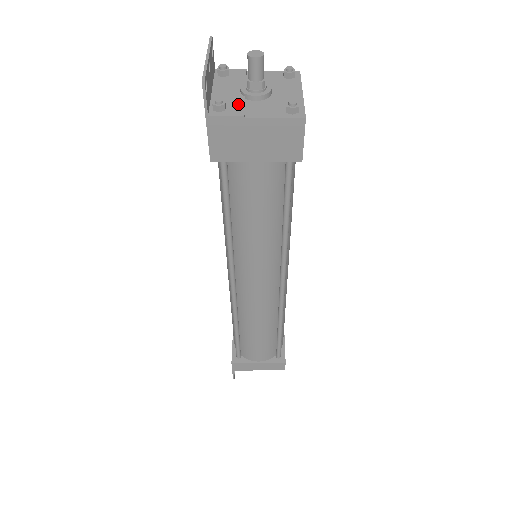
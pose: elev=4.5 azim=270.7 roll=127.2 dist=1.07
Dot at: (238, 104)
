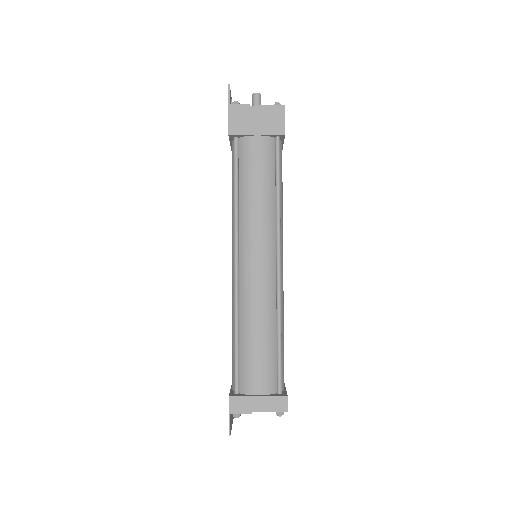
Dot at: occluded
